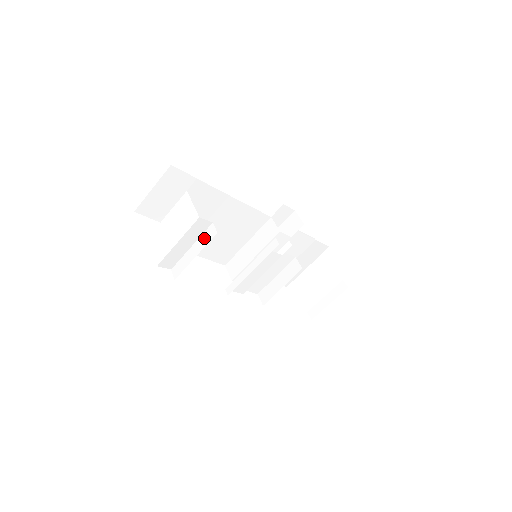
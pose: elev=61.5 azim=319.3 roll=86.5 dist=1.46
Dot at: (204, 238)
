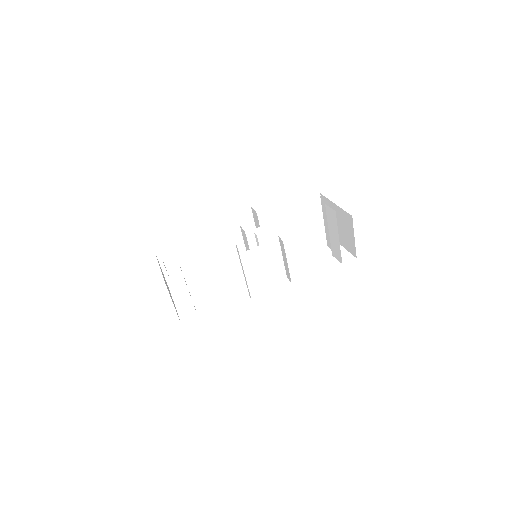
Dot at: occluded
